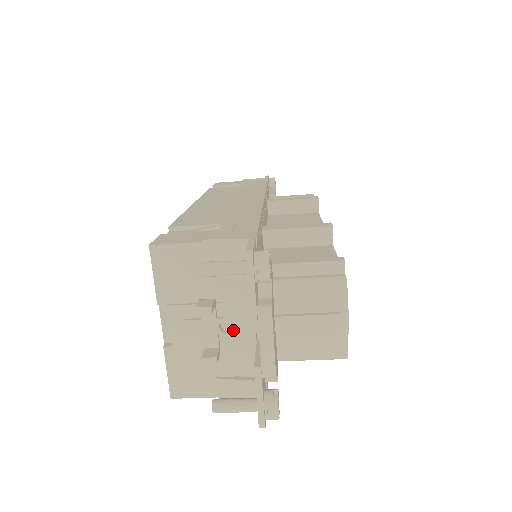
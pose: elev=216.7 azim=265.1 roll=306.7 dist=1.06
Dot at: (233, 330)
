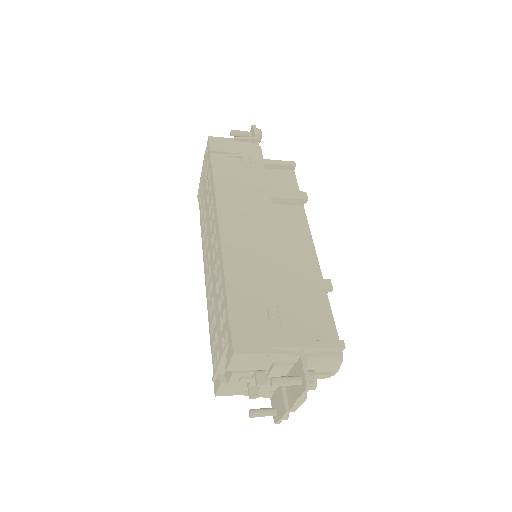
Dot at: (268, 378)
